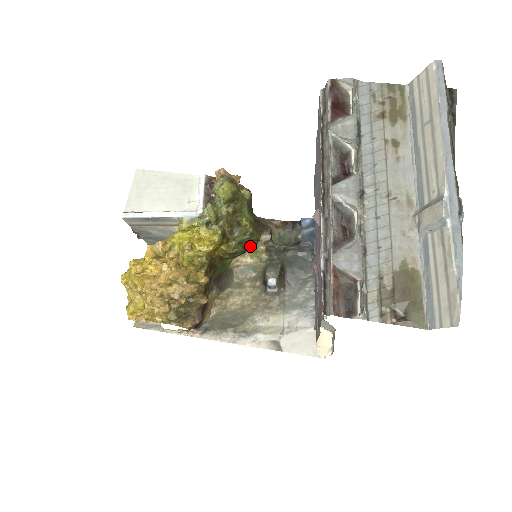
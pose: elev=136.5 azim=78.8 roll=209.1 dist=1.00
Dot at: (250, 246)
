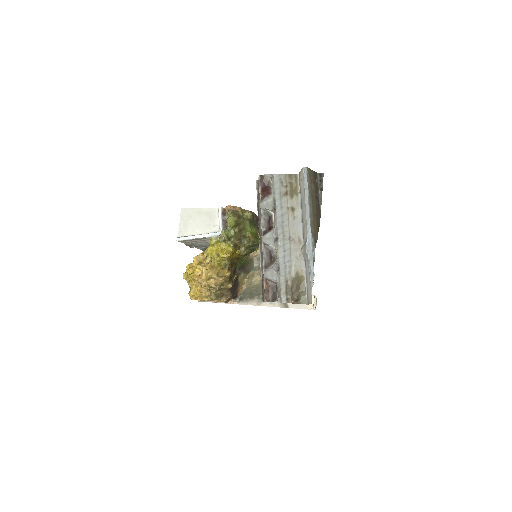
Dot at: (254, 248)
